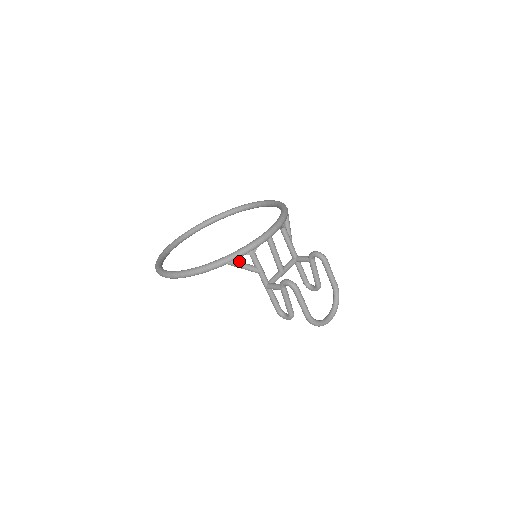
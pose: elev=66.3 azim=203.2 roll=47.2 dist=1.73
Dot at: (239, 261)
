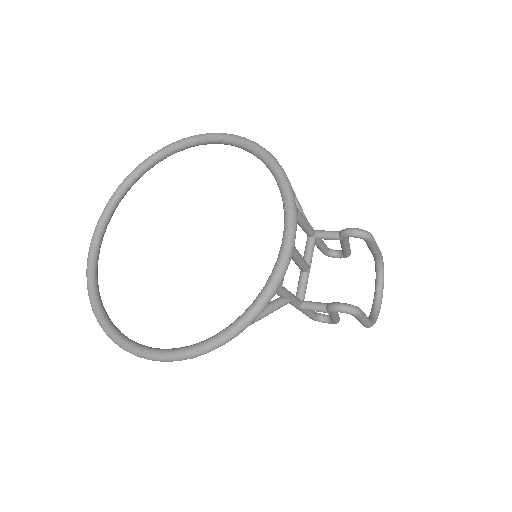
Dot at: occluded
